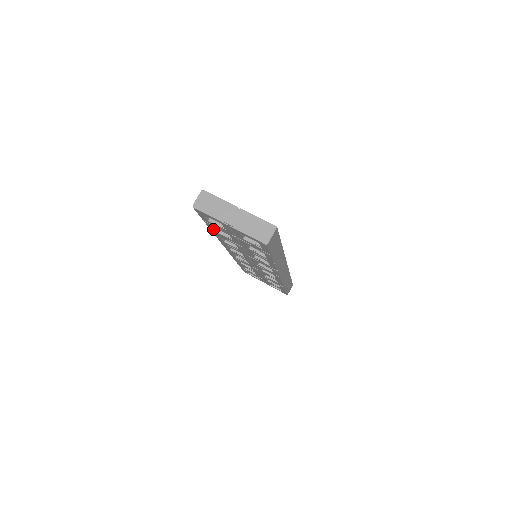
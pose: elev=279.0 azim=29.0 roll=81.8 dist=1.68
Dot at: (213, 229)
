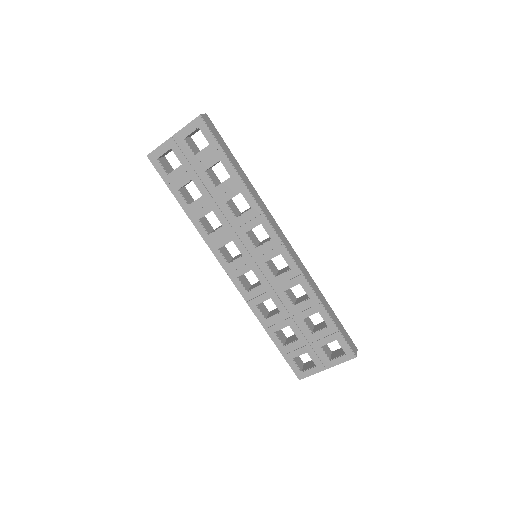
Dot at: (183, 201)
